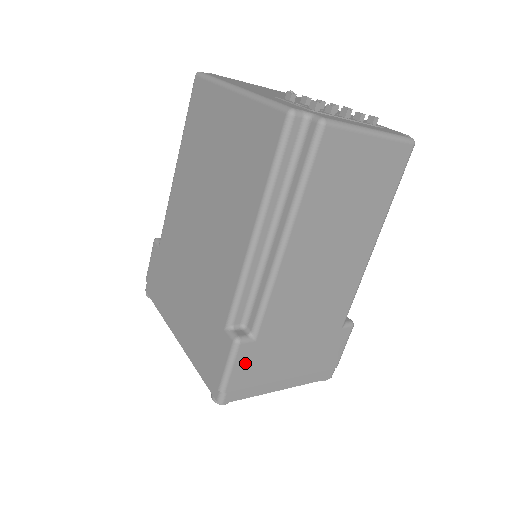
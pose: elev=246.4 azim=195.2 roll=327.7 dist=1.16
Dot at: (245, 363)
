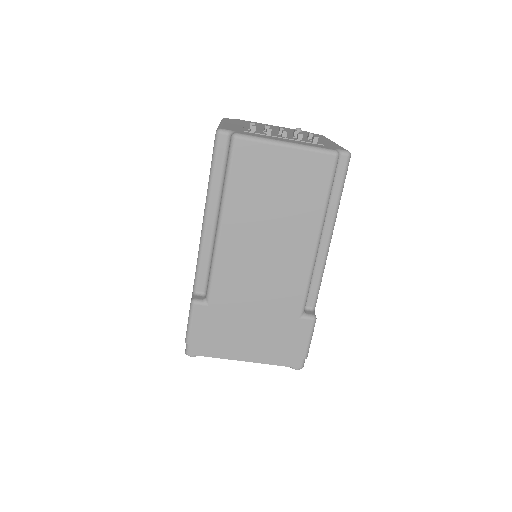
Dot at: (202, 323)
